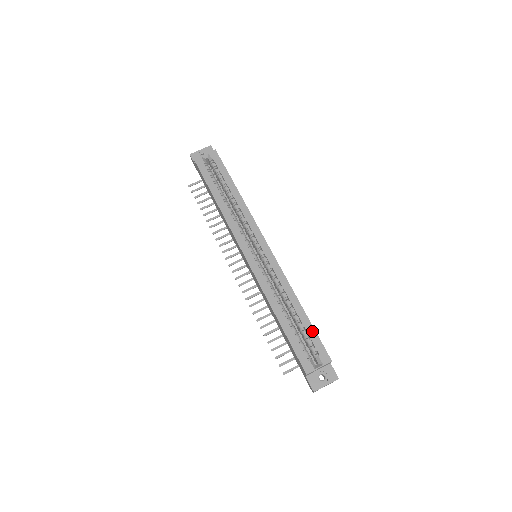
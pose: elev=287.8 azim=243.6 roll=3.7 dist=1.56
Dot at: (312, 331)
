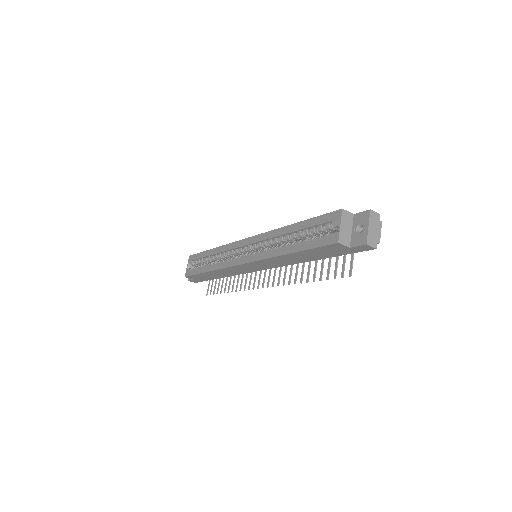
Dot at: (312, 221)
